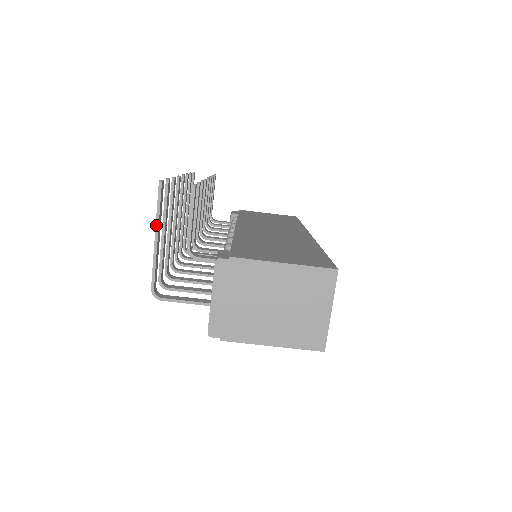
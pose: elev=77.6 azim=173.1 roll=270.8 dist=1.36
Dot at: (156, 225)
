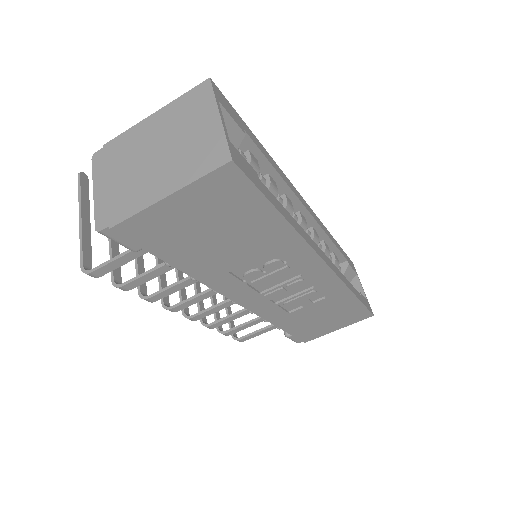
Dot at: (79, 206)
